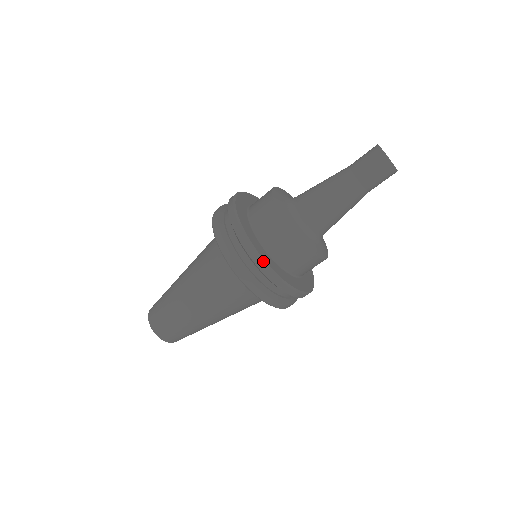
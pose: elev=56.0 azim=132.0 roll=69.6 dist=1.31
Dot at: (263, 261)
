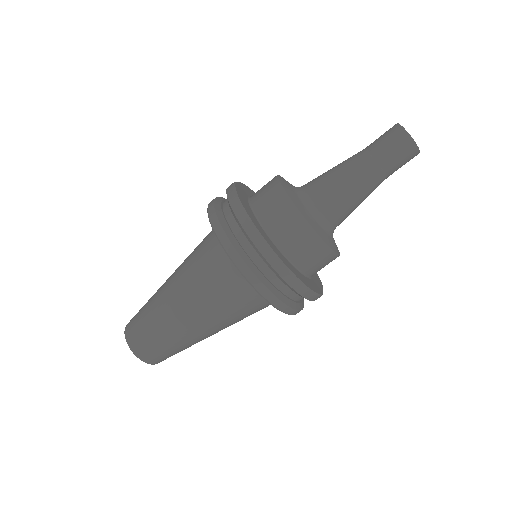
Dot at: (308, 289)
